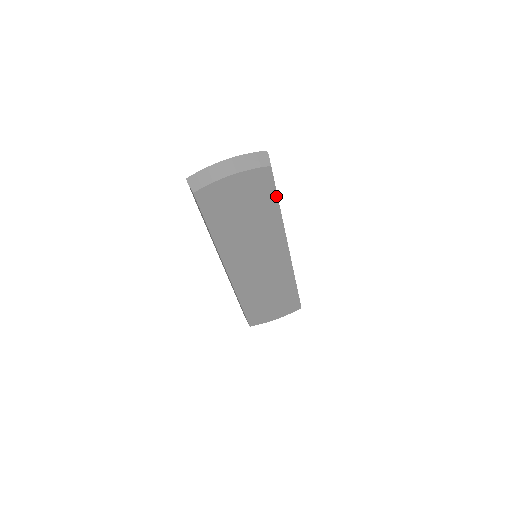
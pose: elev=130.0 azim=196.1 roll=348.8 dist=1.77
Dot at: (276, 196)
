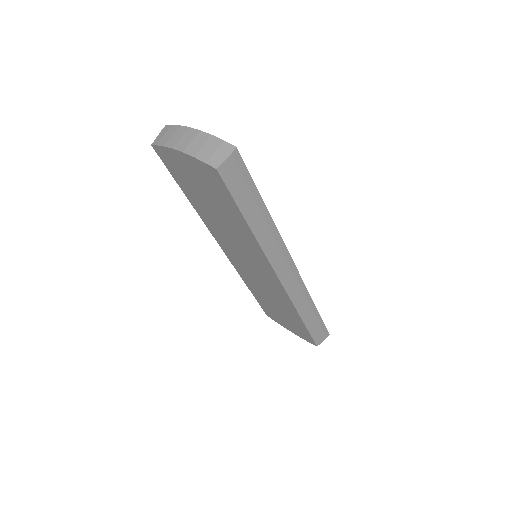
Dot at: (238, 209)
